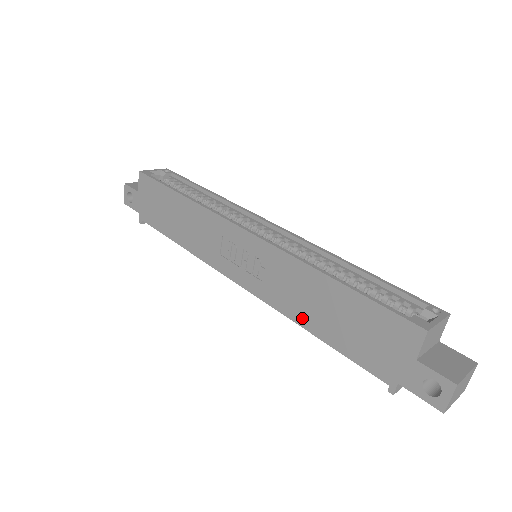
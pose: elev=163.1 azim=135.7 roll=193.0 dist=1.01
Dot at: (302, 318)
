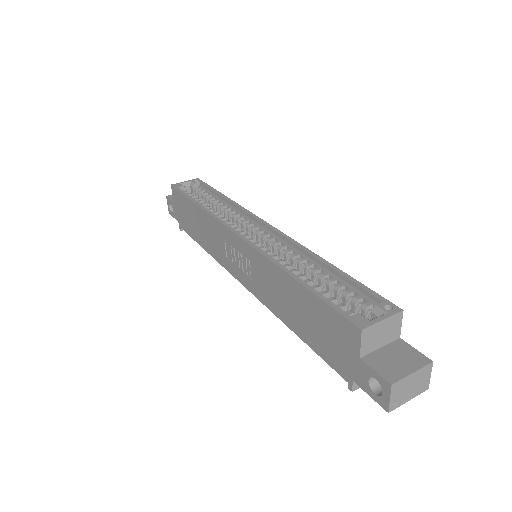
Dot at: (283, 315)
